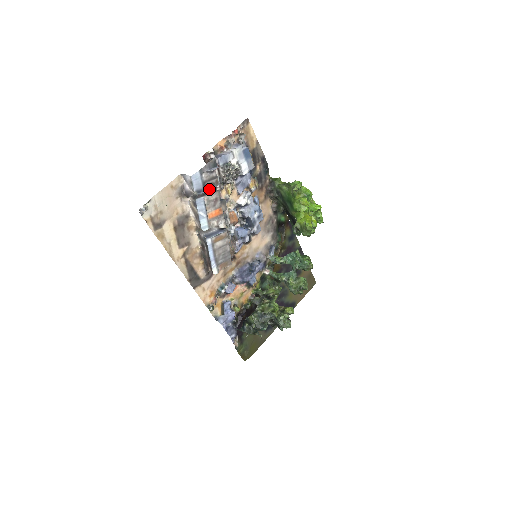
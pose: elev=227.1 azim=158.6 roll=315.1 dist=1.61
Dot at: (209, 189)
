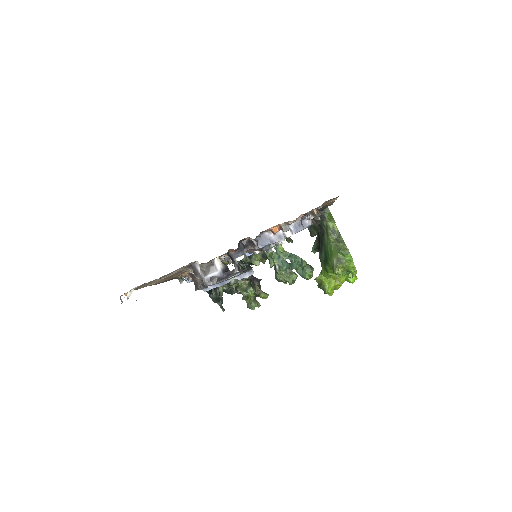
Dot at: (228, 278)
